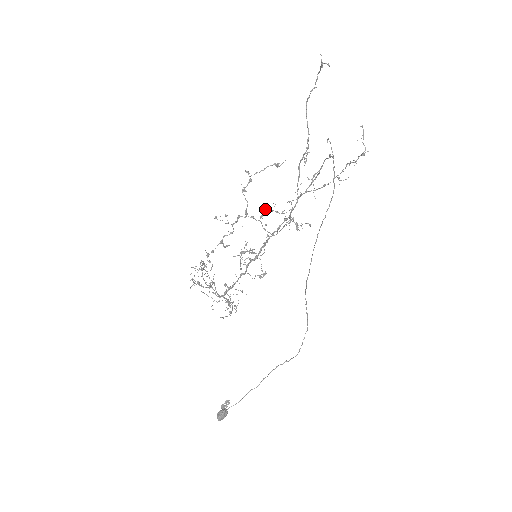
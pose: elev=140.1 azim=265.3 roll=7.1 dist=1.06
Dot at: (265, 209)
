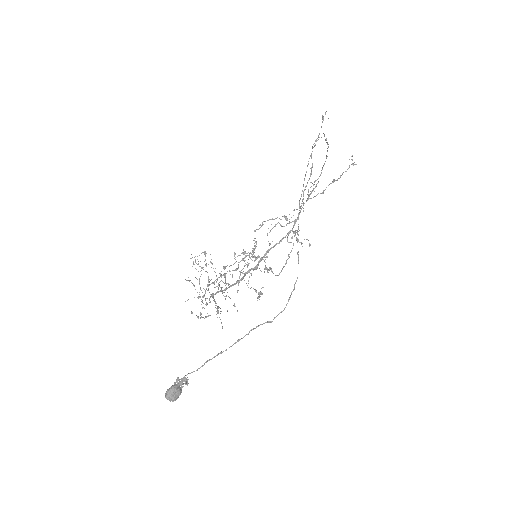
Dot at: (271, 224)
